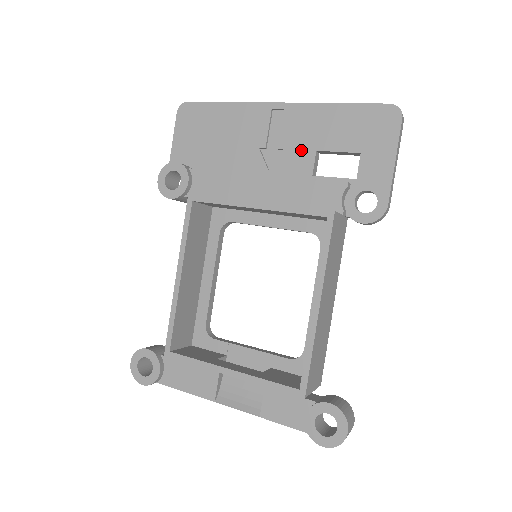
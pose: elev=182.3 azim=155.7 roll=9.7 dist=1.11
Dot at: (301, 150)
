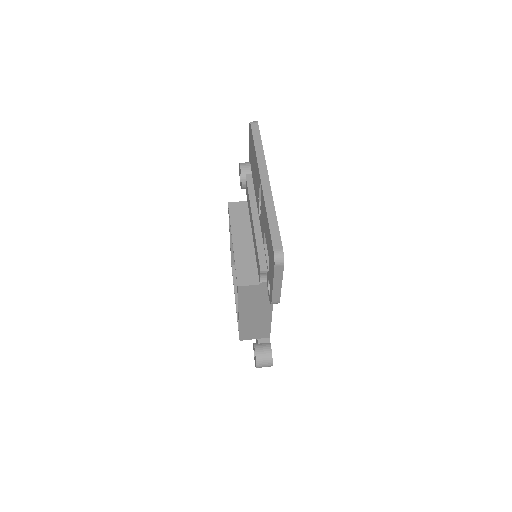
Dot at: (263, 223)
